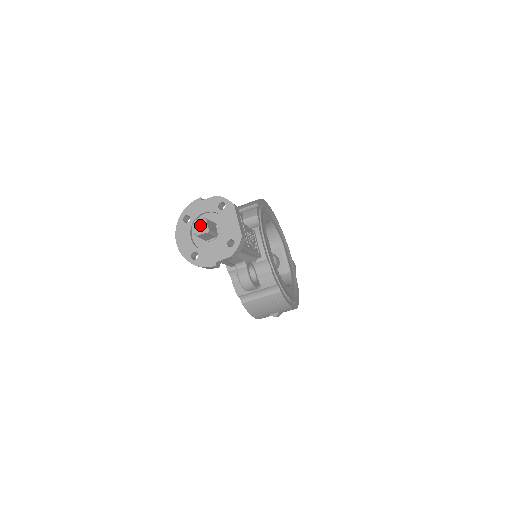
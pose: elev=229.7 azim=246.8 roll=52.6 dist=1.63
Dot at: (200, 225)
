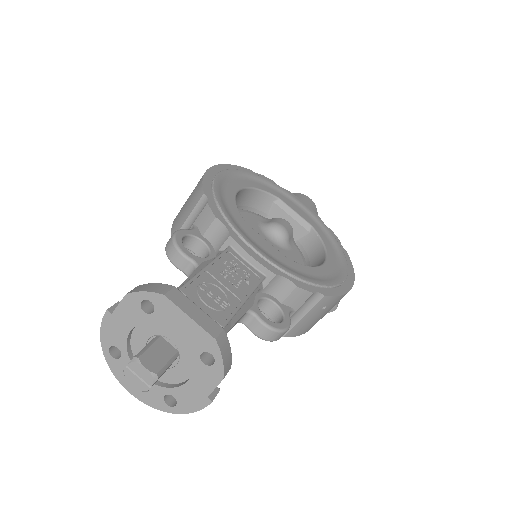
Dot at: (137, 375)
